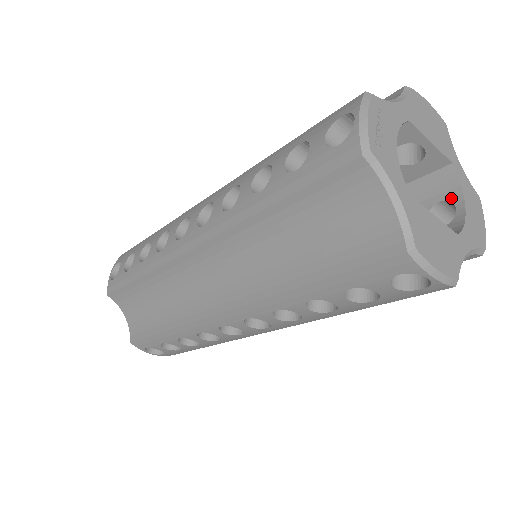
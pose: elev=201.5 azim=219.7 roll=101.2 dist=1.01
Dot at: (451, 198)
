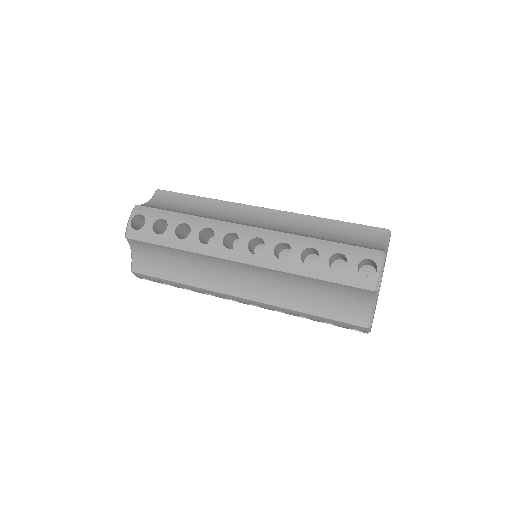
Dot at: occluded
